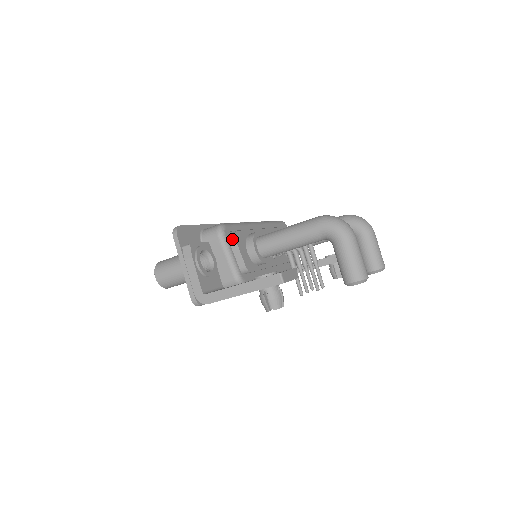
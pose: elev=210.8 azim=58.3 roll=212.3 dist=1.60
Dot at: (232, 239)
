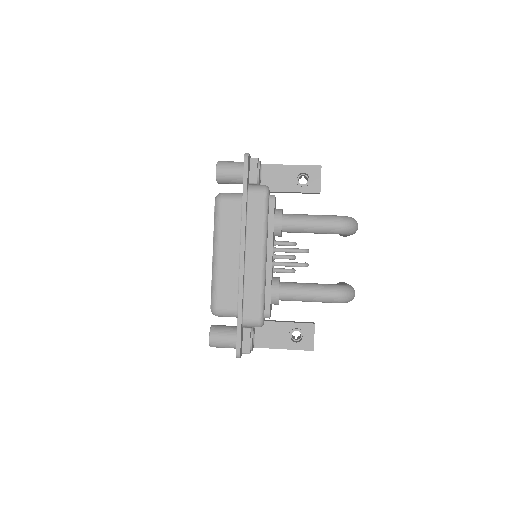
Dot at: occluded
